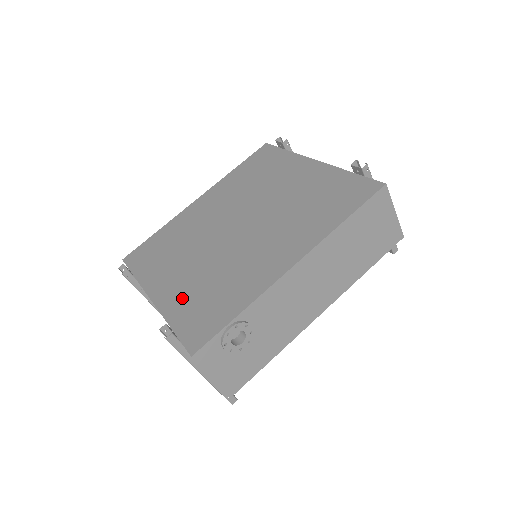
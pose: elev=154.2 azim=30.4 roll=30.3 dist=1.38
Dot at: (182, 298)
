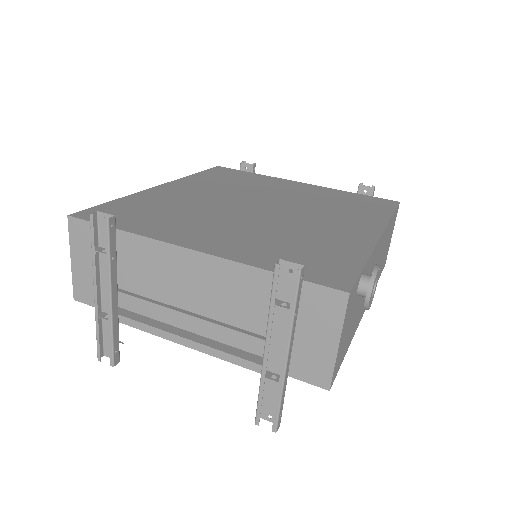
Dot at: (255, 249)
